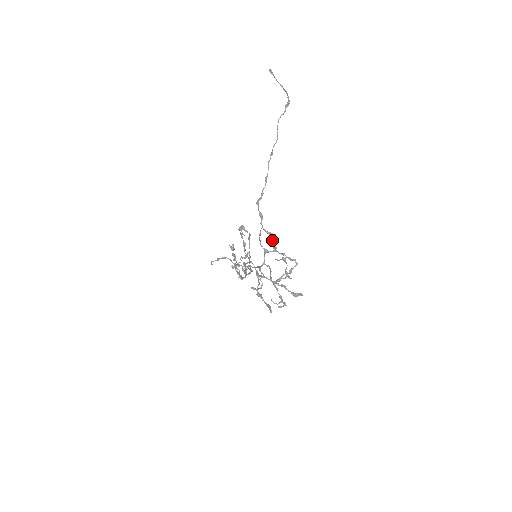
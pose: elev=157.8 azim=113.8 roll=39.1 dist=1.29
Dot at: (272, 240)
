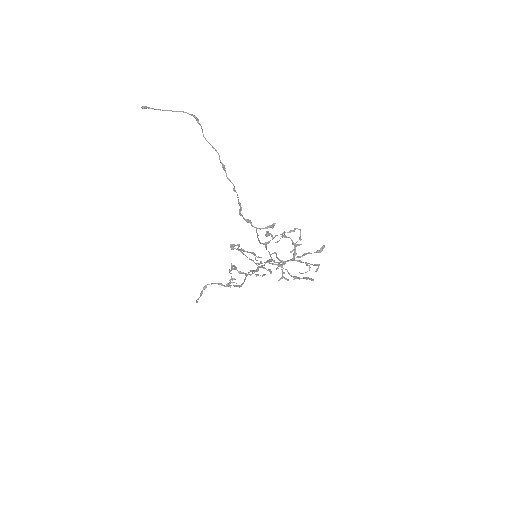
Dot at: occluded
